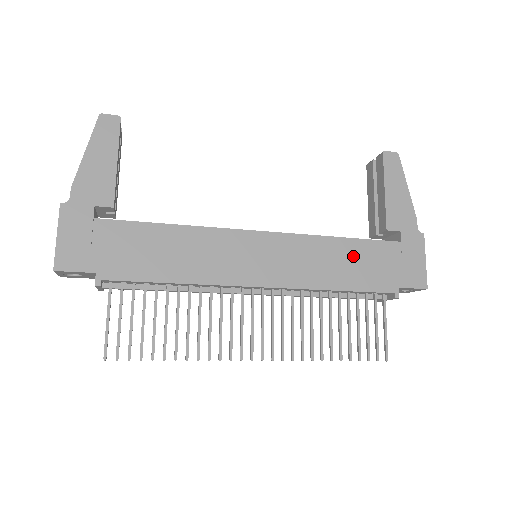
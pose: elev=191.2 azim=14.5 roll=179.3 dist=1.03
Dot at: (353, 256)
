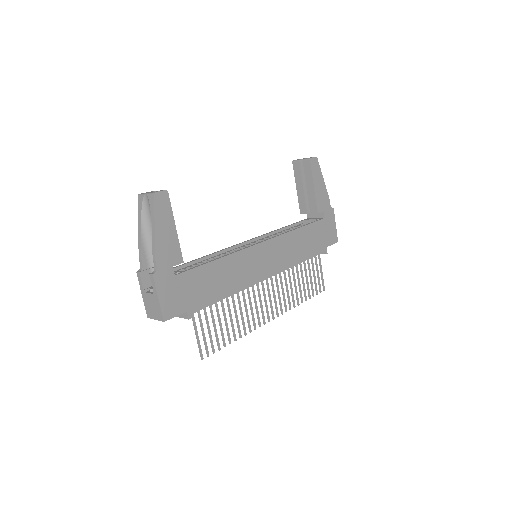
Dot at: (306, 238)
